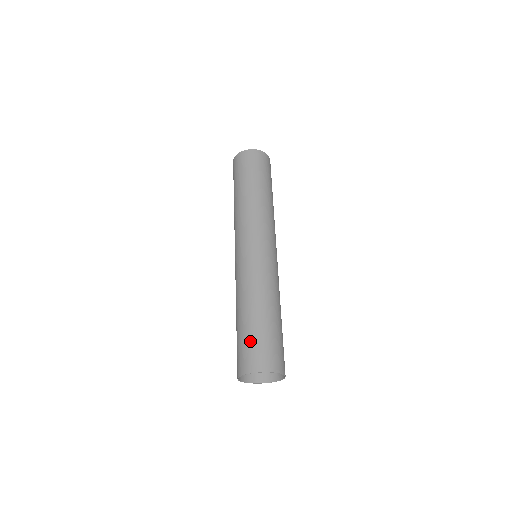
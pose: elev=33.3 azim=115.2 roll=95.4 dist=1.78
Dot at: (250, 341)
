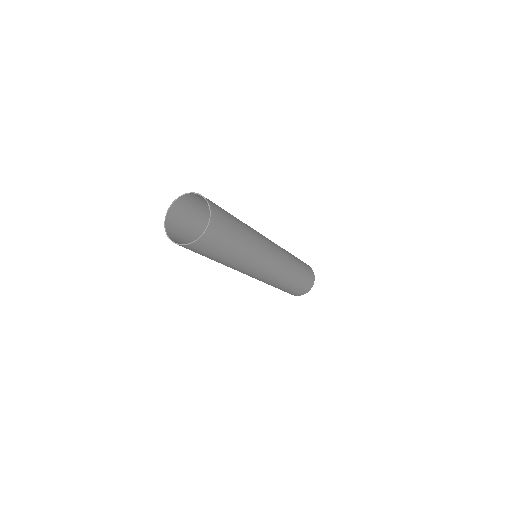
Dot at: (196, 210)
